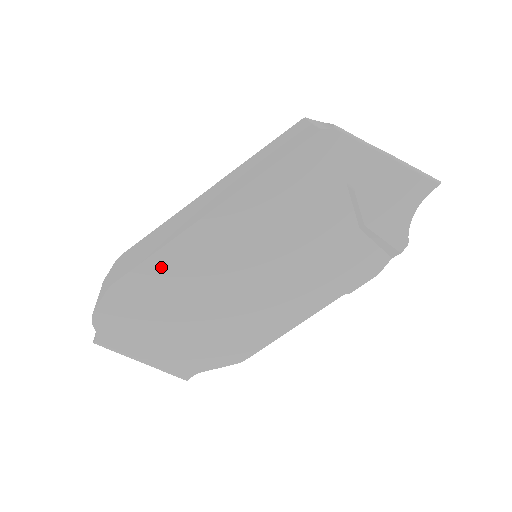
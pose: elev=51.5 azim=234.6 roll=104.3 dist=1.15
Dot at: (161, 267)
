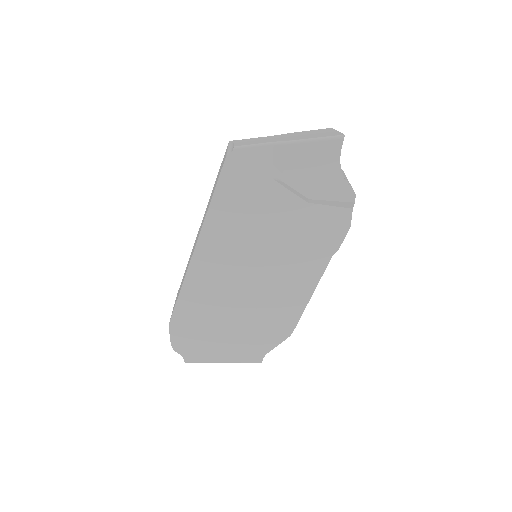
Dot at: (190, 298)
